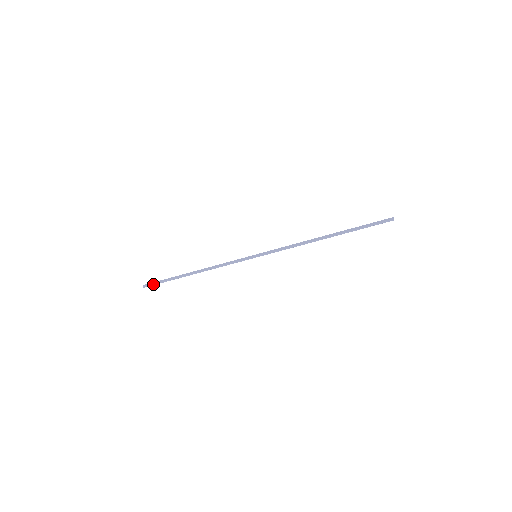
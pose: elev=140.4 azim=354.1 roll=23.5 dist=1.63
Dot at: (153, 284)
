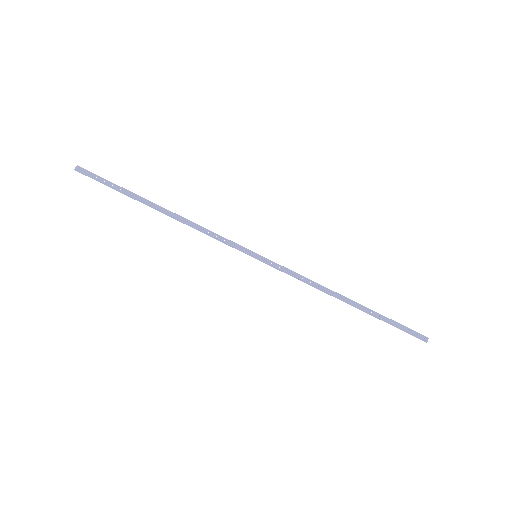
Dot at: (93, 178)
